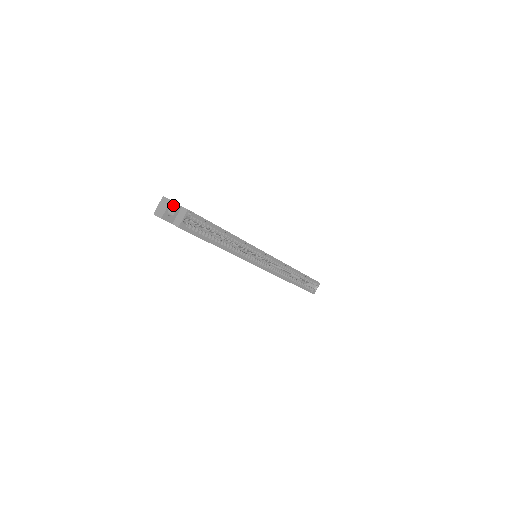
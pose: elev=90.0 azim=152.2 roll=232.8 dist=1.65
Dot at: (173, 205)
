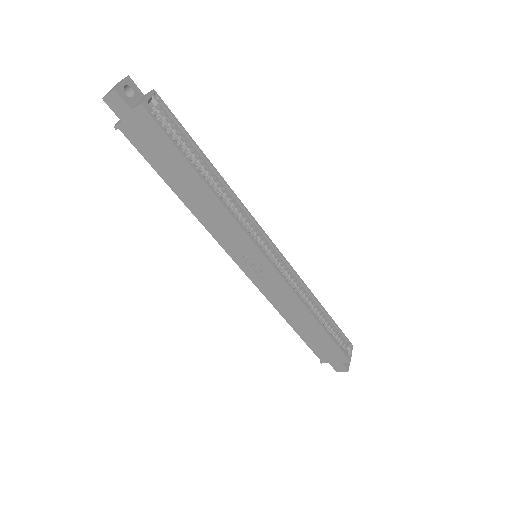
Dot at: (132, 85)
